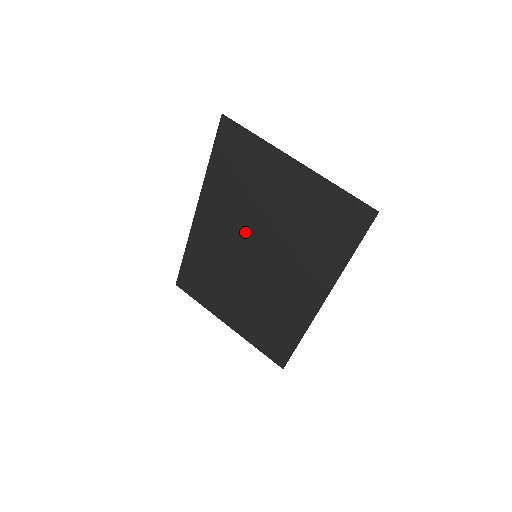
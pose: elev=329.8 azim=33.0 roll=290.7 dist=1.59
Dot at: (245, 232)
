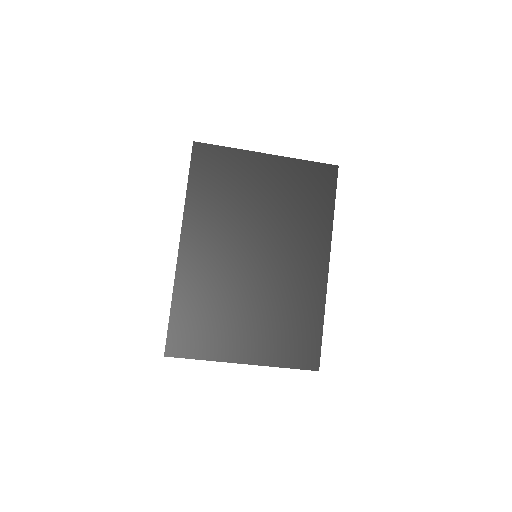
Dot at: (239, 237)
